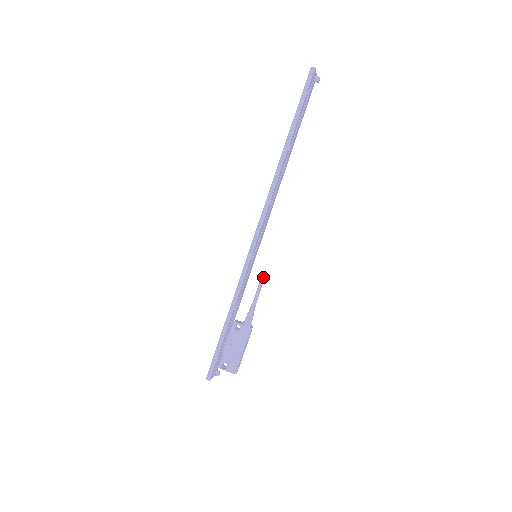
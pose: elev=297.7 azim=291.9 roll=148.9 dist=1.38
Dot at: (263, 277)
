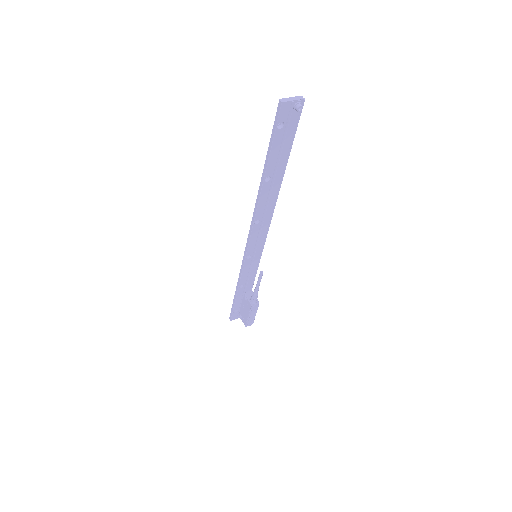
Dot at: (260, 275)
